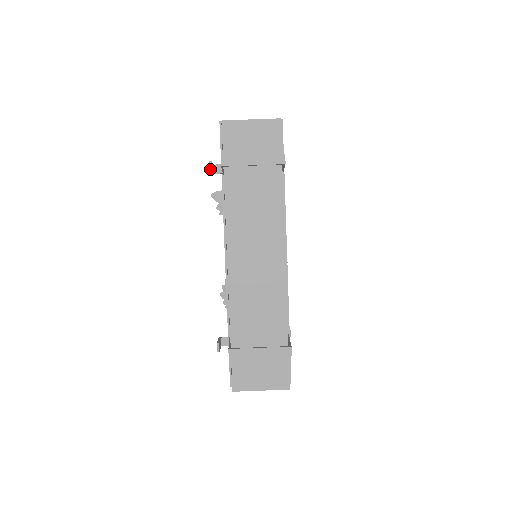
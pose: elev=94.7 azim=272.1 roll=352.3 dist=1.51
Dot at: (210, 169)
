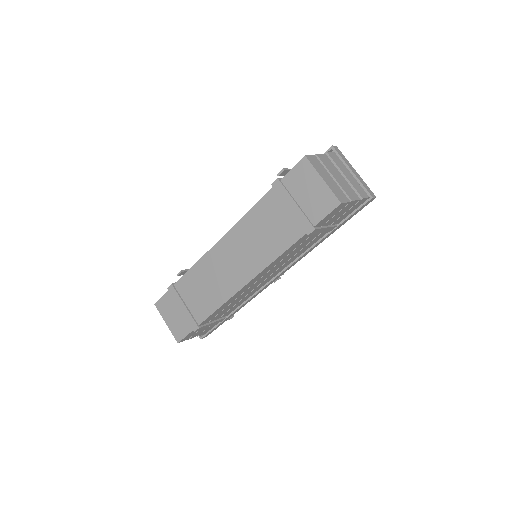
Dot at: (278, 174)
